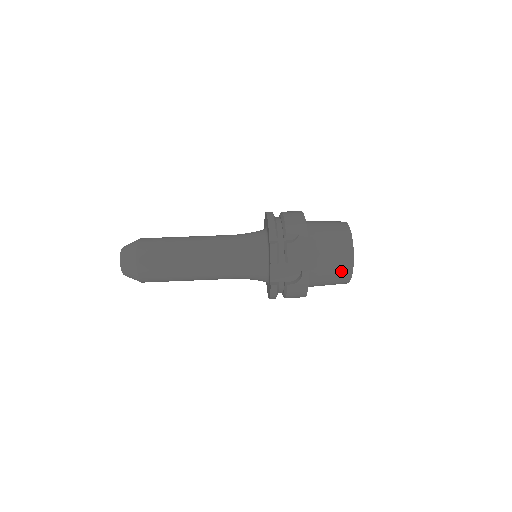
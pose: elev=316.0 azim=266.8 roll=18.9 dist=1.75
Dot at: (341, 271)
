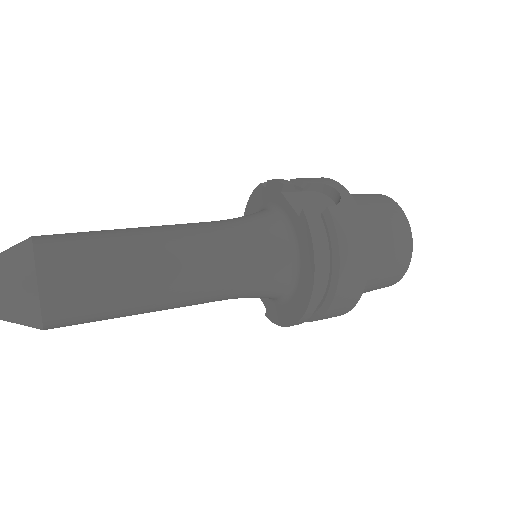
Dot at: (387, 209)
